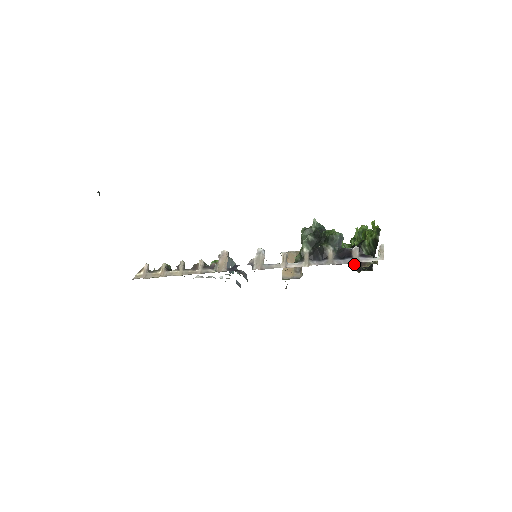
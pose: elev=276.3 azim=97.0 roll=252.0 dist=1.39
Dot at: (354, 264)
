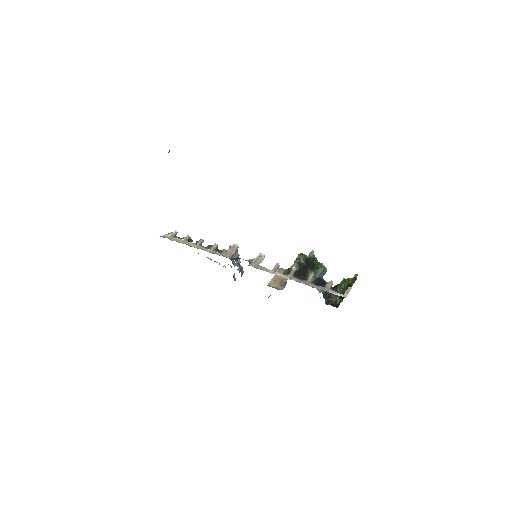
Dot at: (325, 296)
